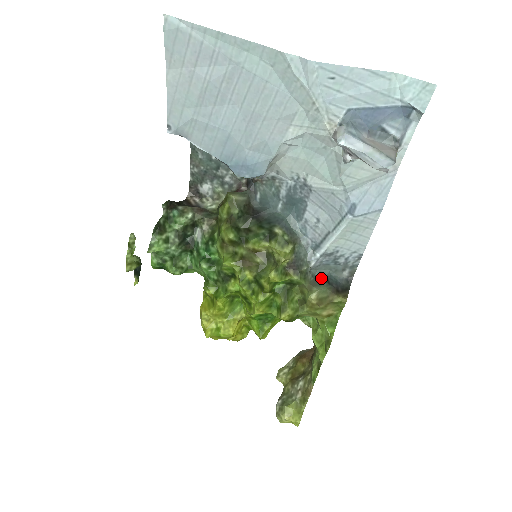
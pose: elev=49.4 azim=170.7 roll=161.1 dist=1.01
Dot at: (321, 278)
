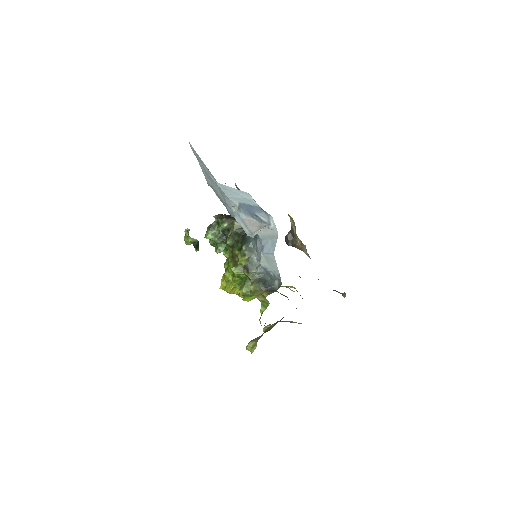
Dot at: (262, 280)
